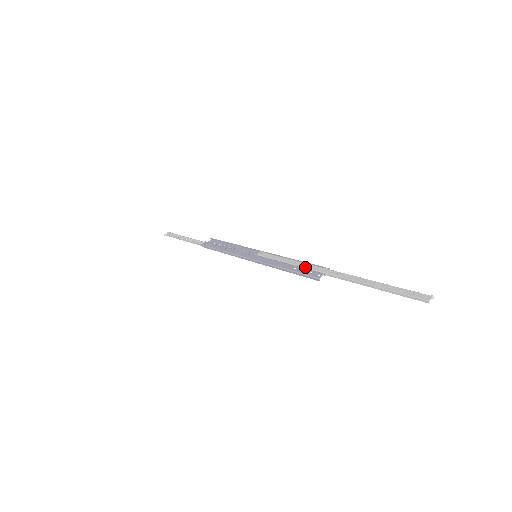
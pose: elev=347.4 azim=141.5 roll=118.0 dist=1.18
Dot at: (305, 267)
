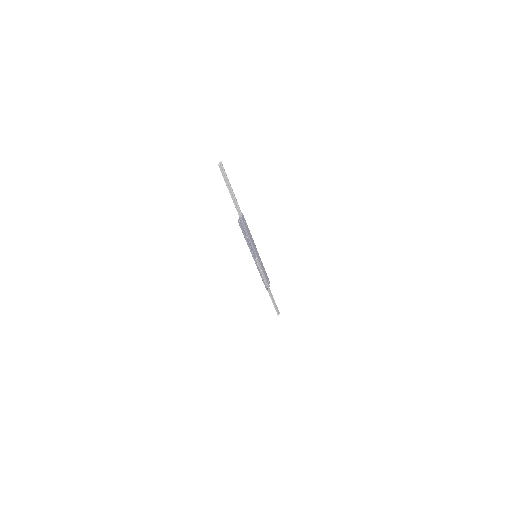
Dot at: (243, 227)
